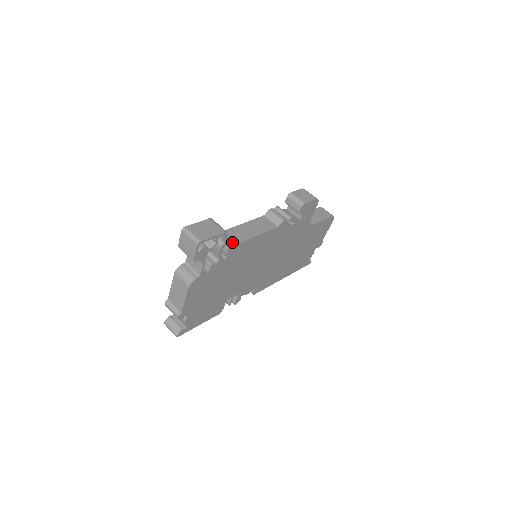
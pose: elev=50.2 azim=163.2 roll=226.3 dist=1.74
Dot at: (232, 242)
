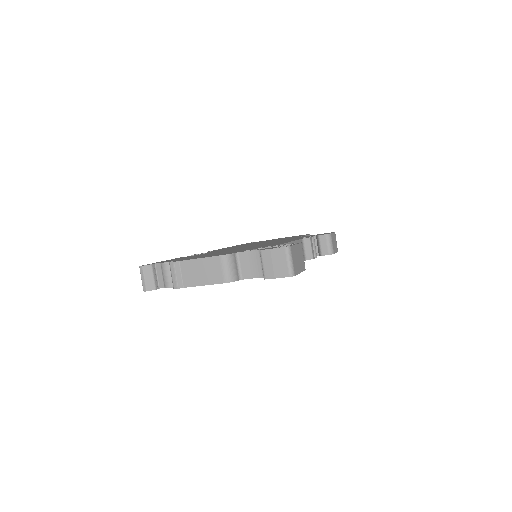
Dot at: occluded
